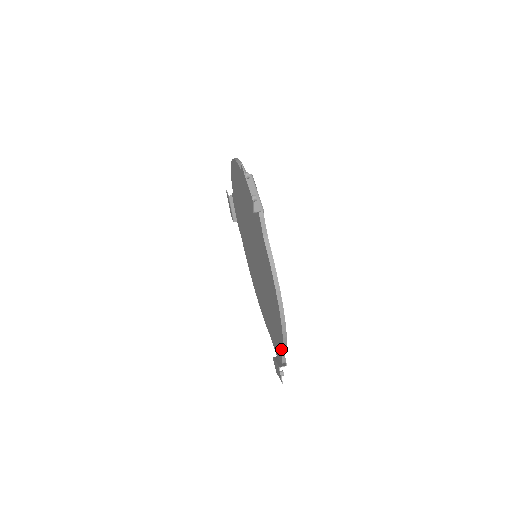
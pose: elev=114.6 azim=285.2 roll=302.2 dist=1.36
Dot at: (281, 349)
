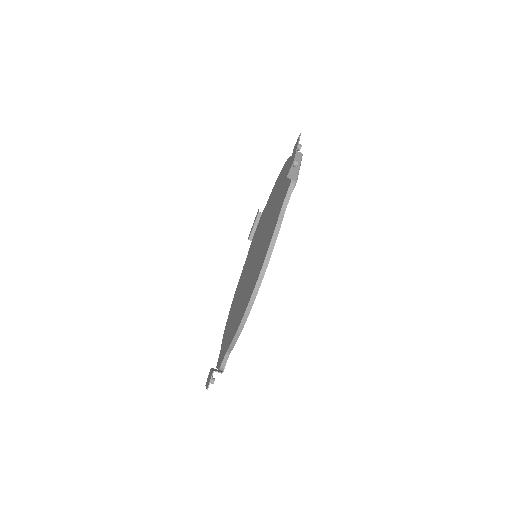
Dot at: (229, 345)
